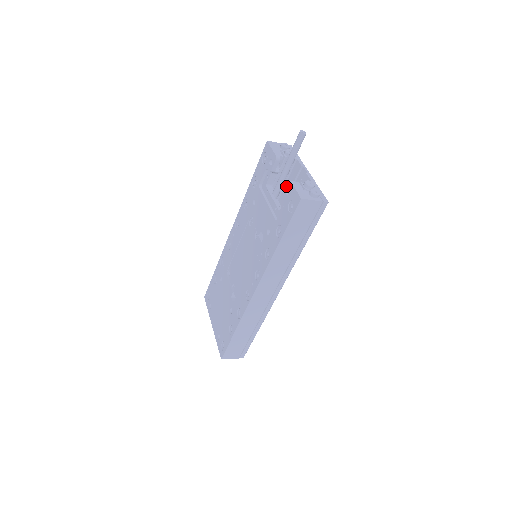
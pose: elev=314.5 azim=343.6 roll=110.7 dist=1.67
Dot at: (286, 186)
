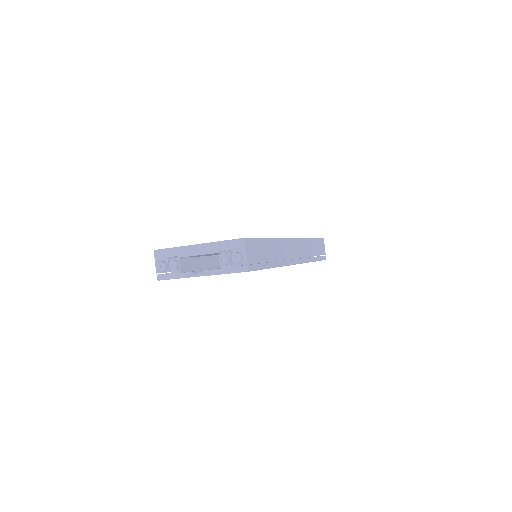
Dot at: occluded
